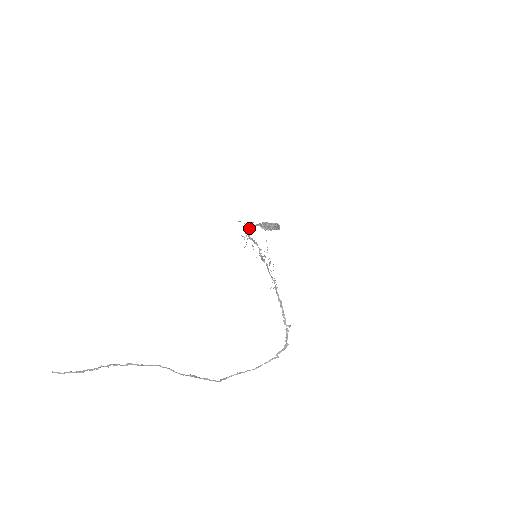
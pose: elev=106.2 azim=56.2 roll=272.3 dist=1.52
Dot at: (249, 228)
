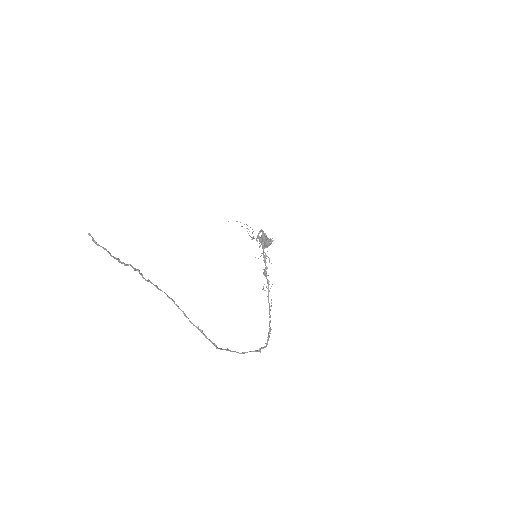
Dot at: (261, 230)
